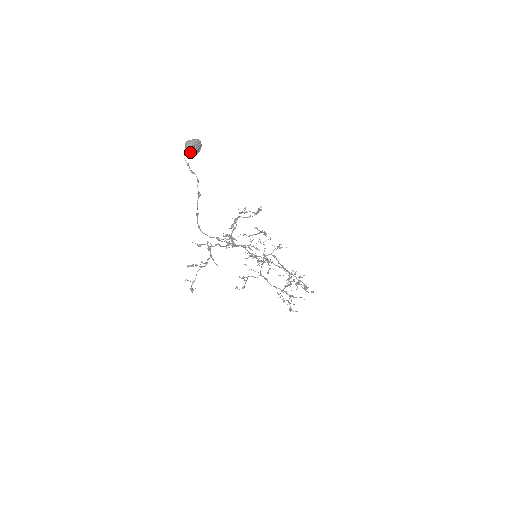
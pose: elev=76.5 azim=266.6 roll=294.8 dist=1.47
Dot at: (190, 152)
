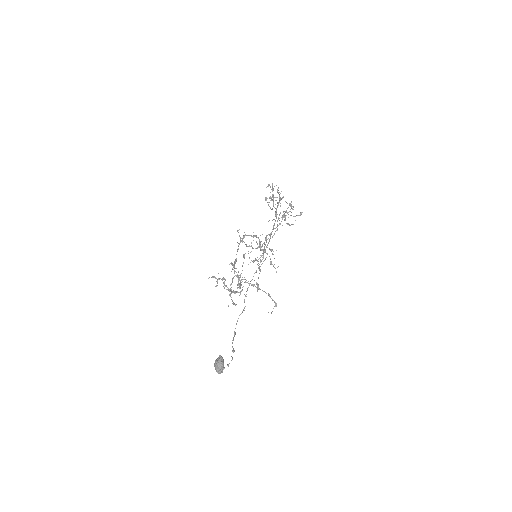
Dot at: occluded
